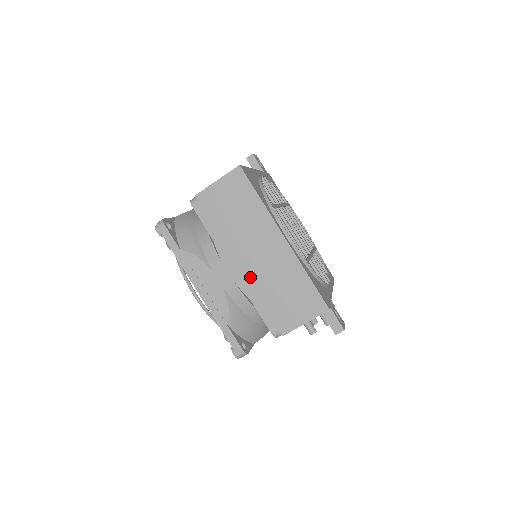
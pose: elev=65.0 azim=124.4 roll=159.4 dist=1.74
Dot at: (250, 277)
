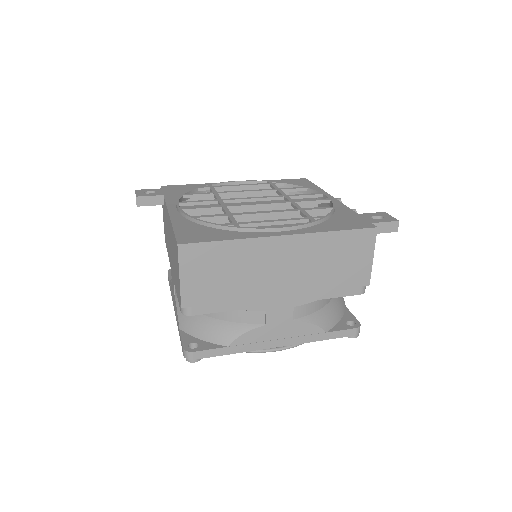
Dot at: (298, 290)
